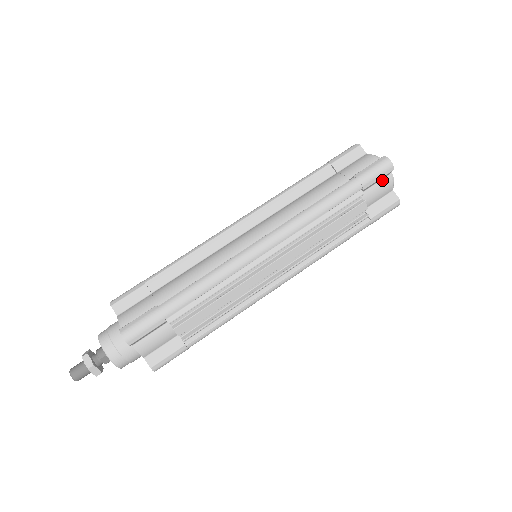
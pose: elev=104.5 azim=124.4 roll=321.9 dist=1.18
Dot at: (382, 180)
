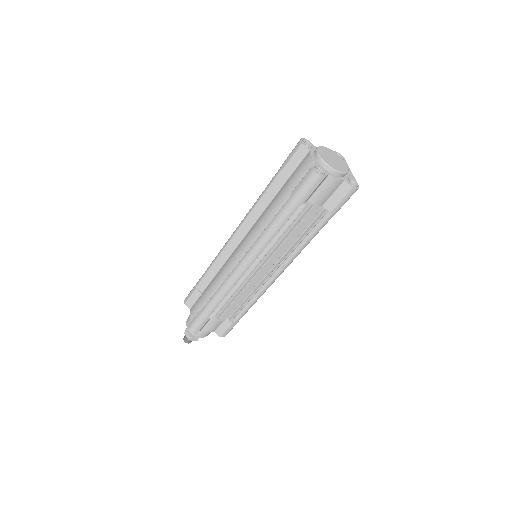
Dot at: (323, 182)
